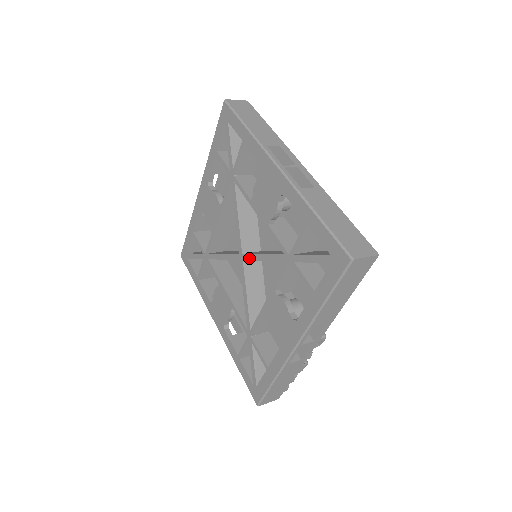
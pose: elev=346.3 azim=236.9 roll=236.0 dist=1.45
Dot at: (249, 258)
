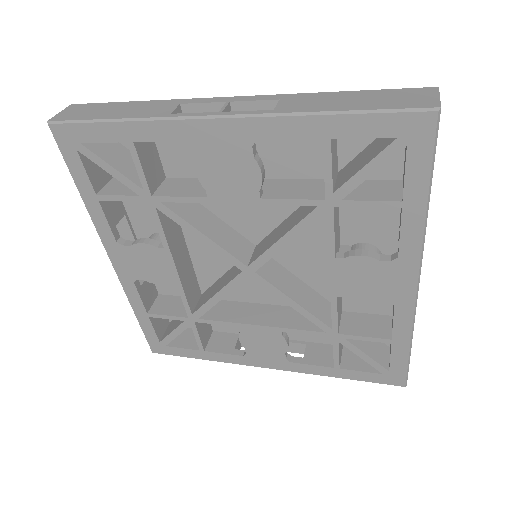
Dot at: (263, 261)
